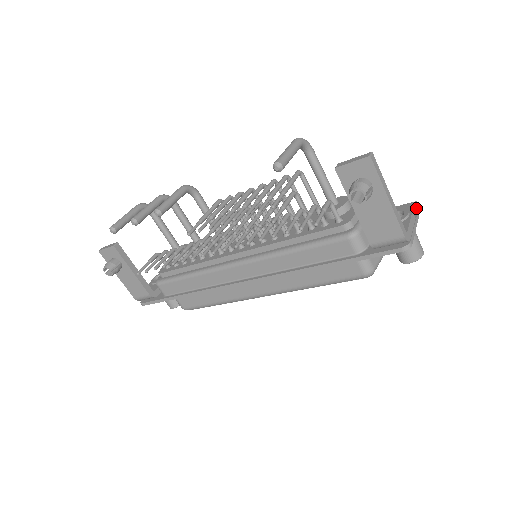
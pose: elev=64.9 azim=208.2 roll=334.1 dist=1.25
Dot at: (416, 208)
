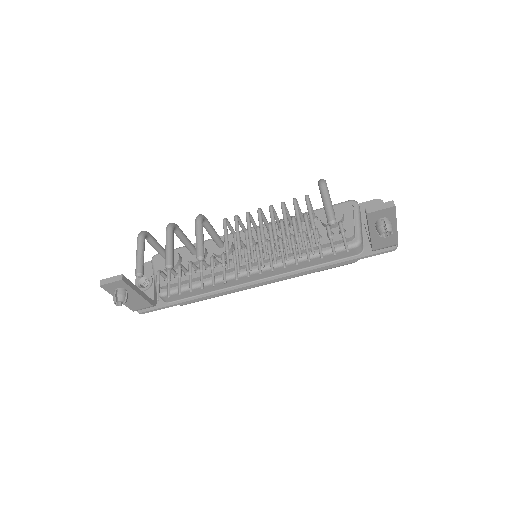
Dot at: occluded
